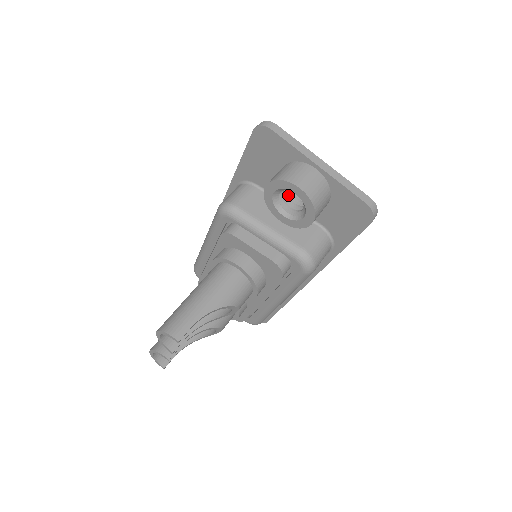
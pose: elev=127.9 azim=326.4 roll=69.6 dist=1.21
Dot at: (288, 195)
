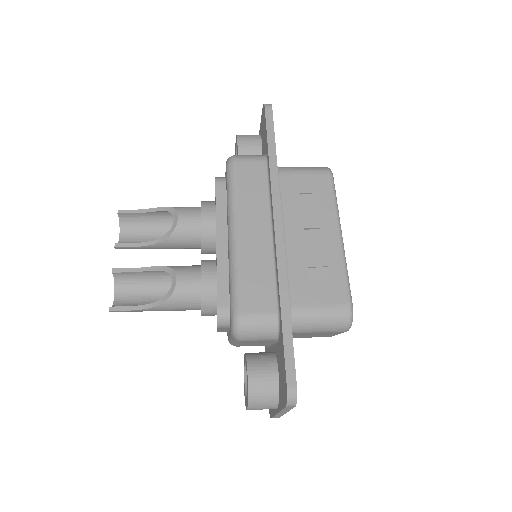
Dot at: occluded
